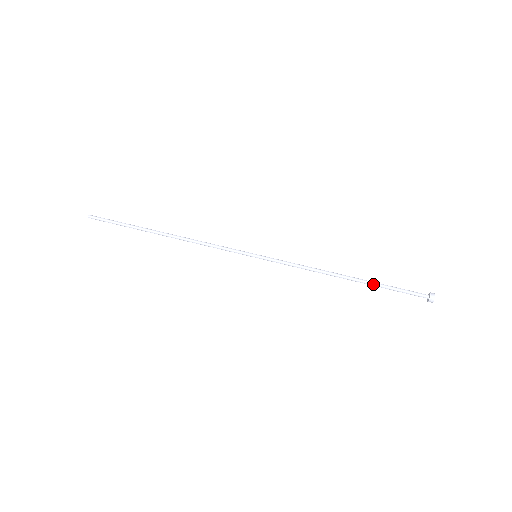
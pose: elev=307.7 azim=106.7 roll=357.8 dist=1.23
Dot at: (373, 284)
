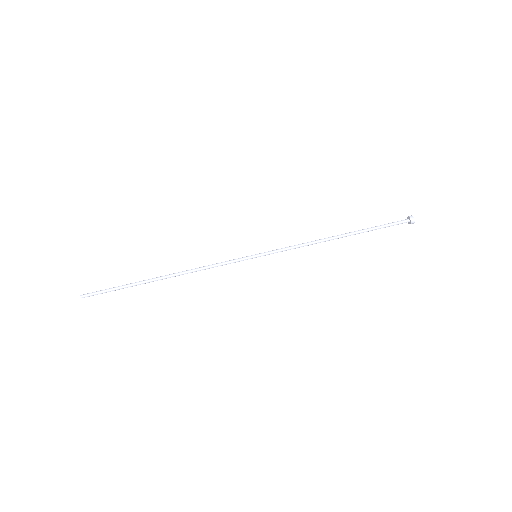
Dot at: (362, 230)
